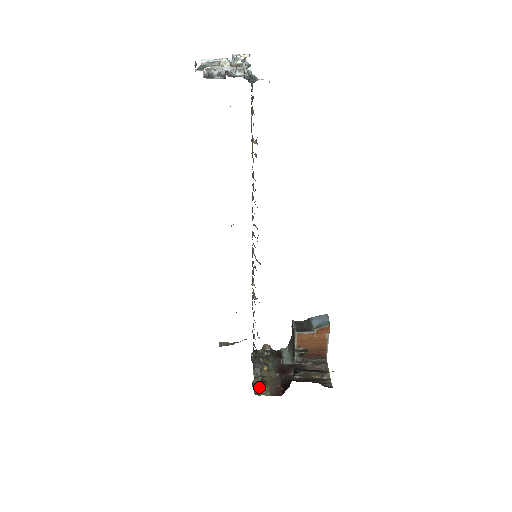
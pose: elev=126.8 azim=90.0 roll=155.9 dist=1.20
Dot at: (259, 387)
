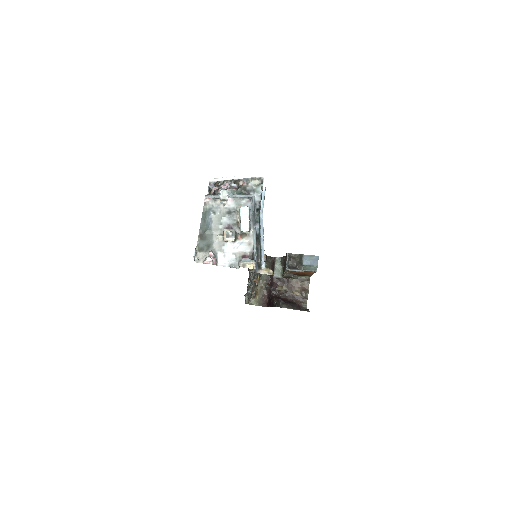
Dot at: occluded
